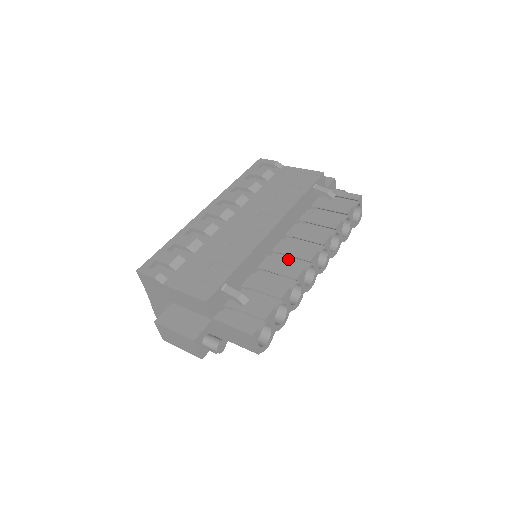
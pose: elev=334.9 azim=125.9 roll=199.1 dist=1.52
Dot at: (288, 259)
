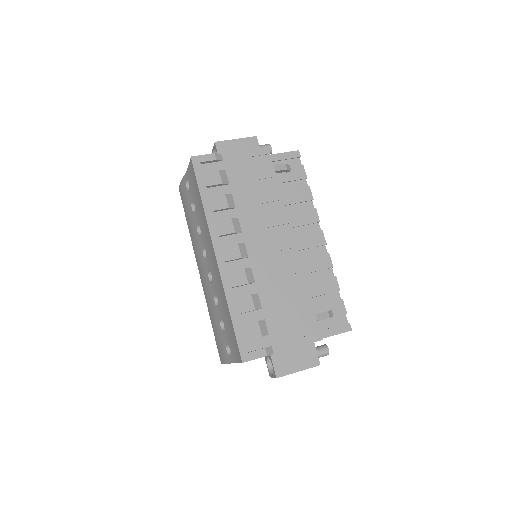
Dot at: (306, 251)
